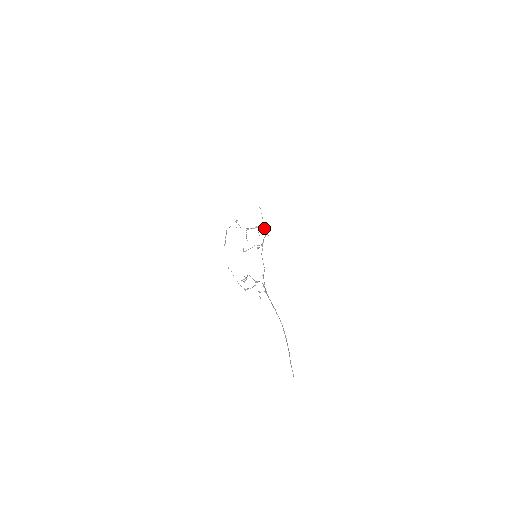
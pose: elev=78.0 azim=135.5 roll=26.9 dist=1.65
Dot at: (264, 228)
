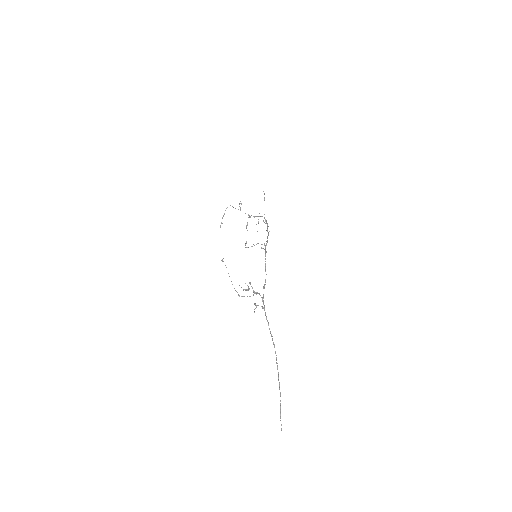
Dot at: (266, 220)
